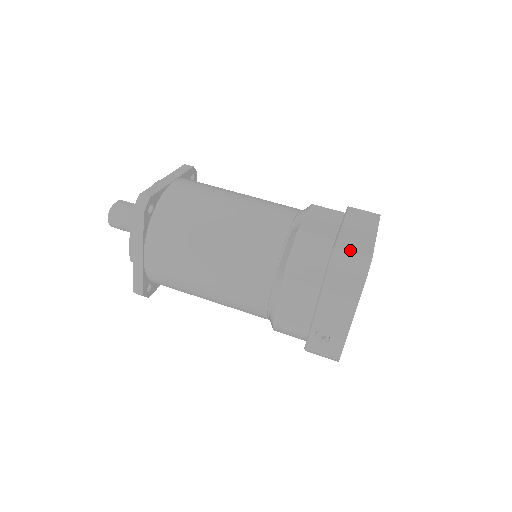
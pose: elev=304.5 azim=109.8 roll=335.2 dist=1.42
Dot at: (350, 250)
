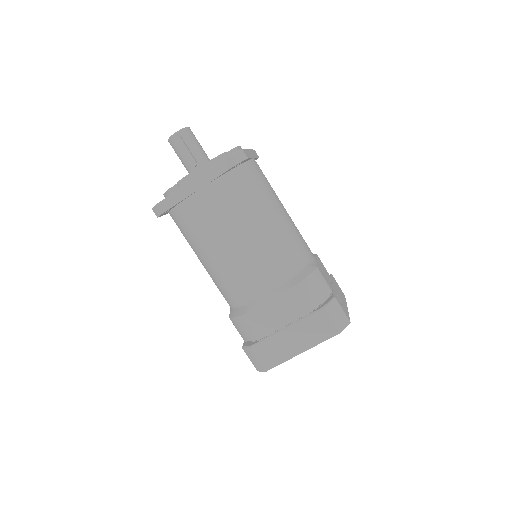
Dot at: (259, 357)
